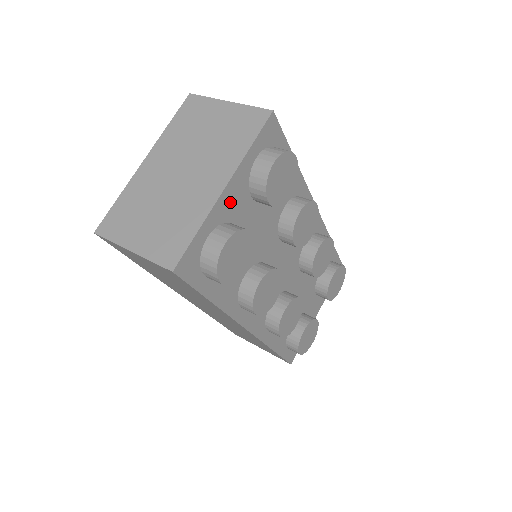
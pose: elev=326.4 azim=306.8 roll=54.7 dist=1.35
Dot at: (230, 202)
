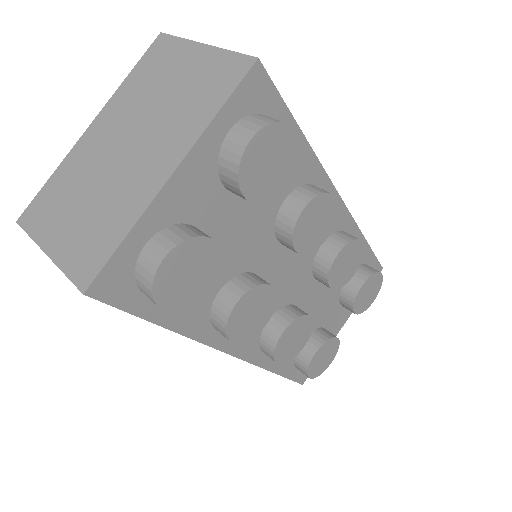
Dot at: (184, 195)
